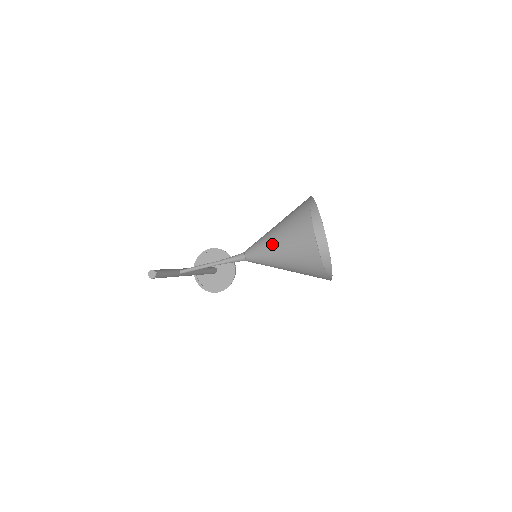
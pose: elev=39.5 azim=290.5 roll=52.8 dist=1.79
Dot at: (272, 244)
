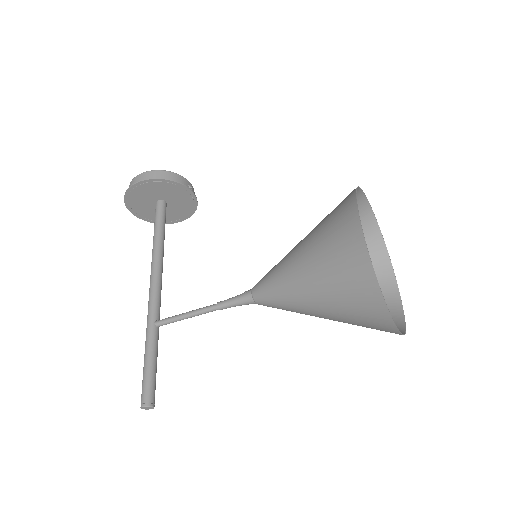
Dot at: (309, 312)
